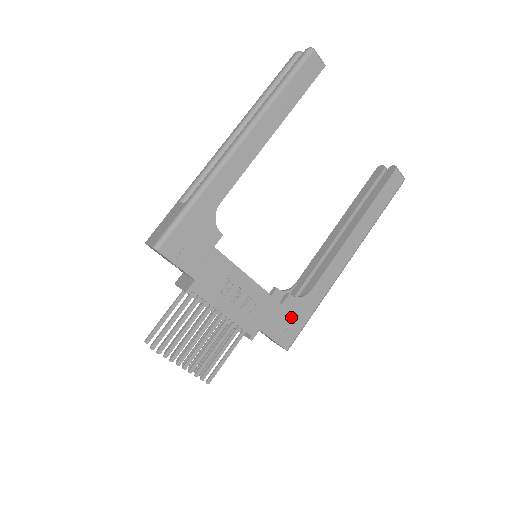
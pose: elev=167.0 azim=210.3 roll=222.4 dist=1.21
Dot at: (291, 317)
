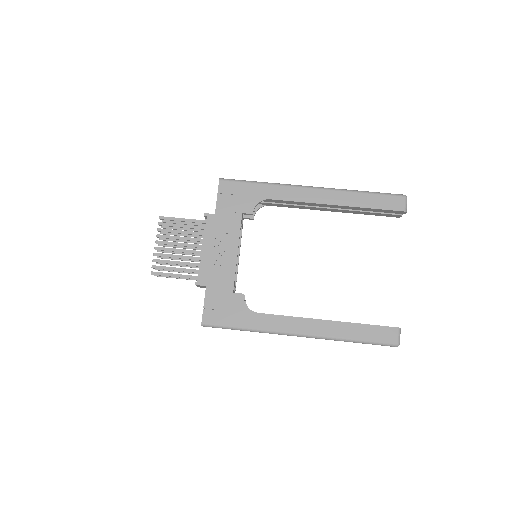
Dot at: (228, 308)
